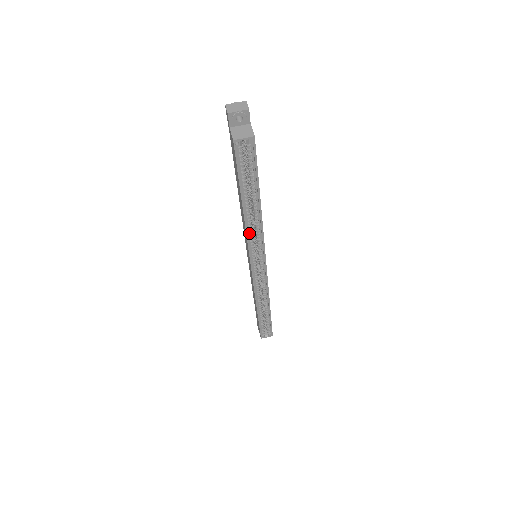
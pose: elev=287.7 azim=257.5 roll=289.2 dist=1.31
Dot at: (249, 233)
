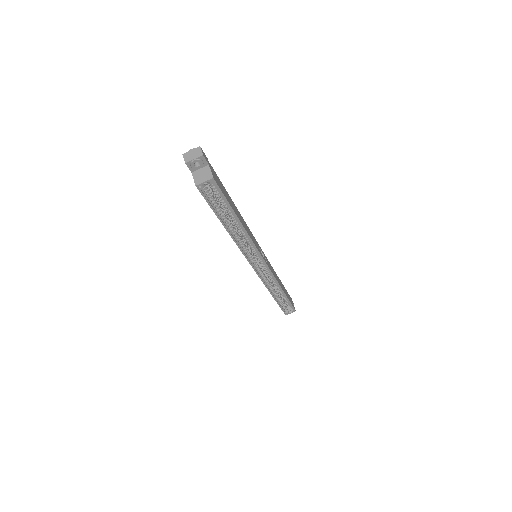
Dot at: (240, 244)
